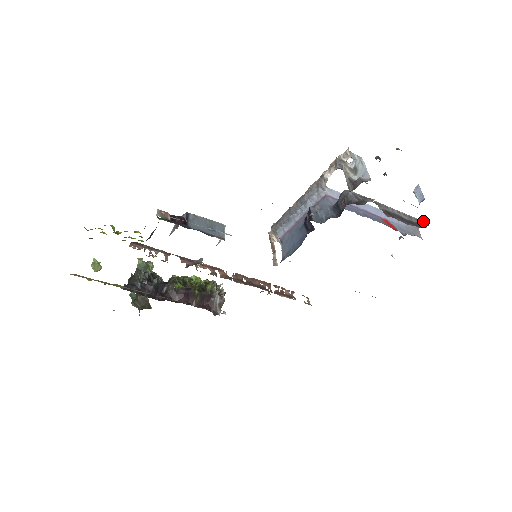
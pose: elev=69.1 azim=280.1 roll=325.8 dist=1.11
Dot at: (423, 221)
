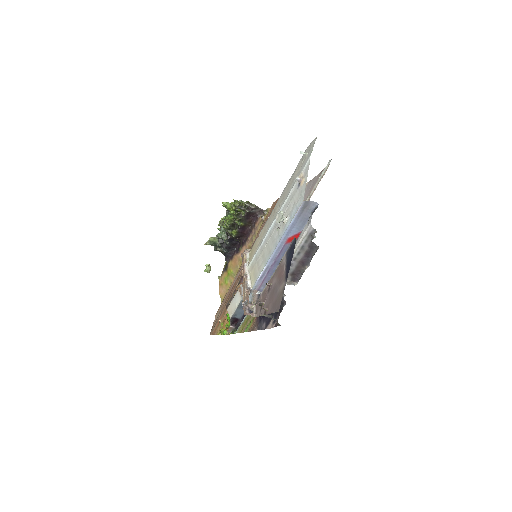
Dot at: (311, 242)
